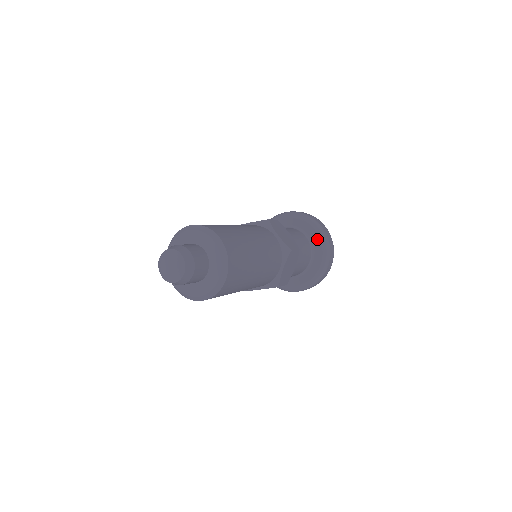
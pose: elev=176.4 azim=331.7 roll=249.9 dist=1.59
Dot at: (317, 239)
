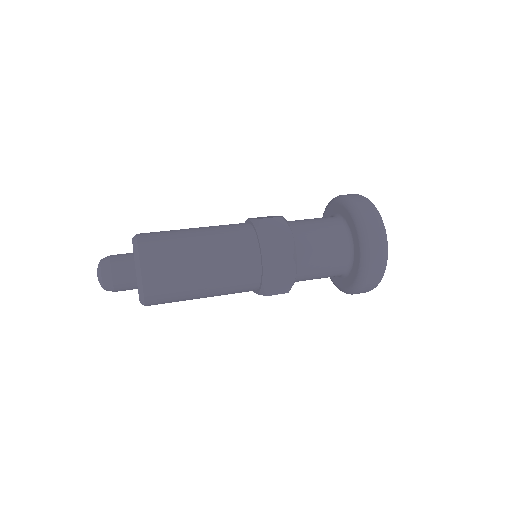
Dot at: (356, 238)
